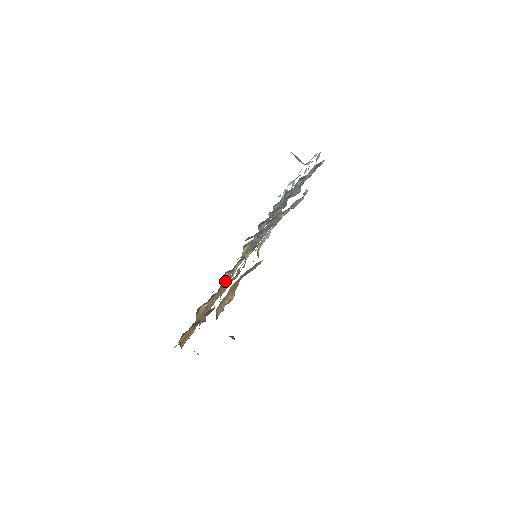
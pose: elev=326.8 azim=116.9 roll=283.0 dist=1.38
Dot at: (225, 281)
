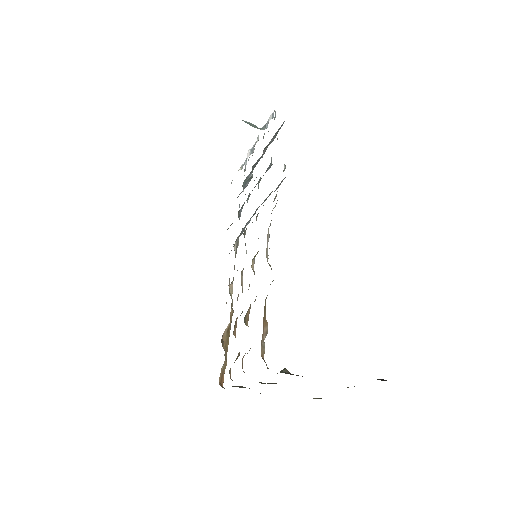
Dot at: (231, 292)
